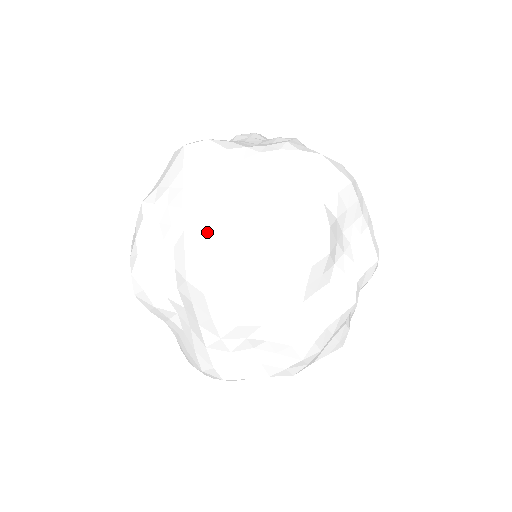
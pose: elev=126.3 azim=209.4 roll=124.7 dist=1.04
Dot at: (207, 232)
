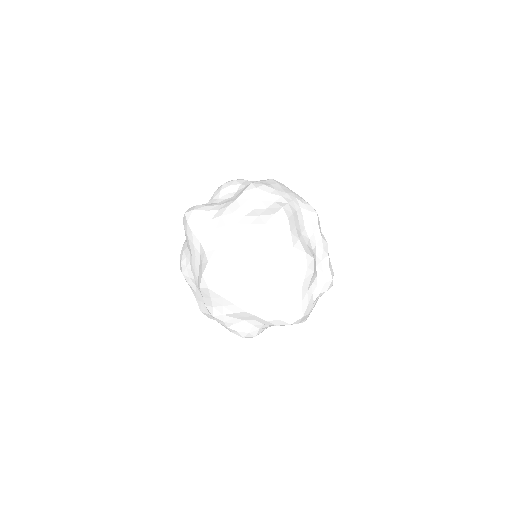
Dot at: (266, 308)
